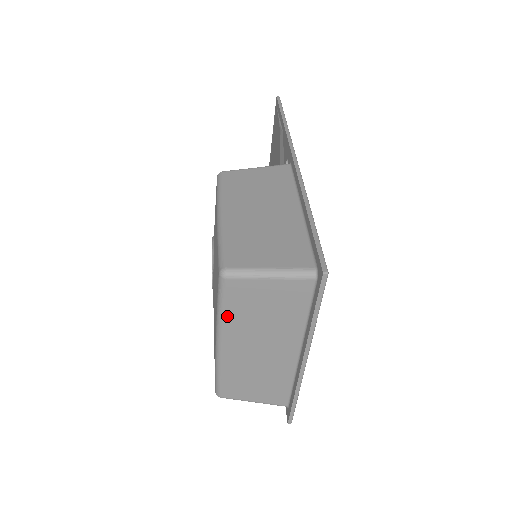
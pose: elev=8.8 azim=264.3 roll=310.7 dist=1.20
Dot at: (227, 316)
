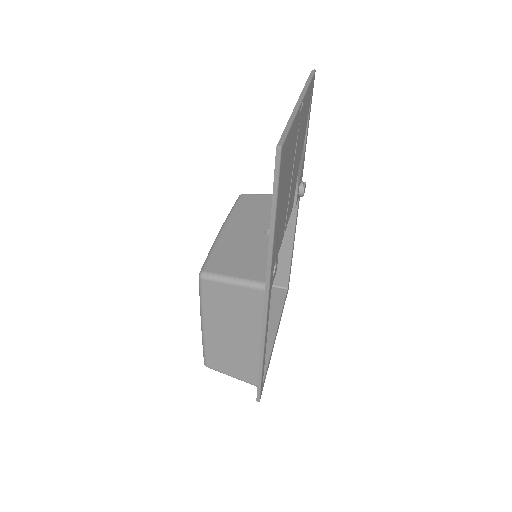
Dot at: occluded
